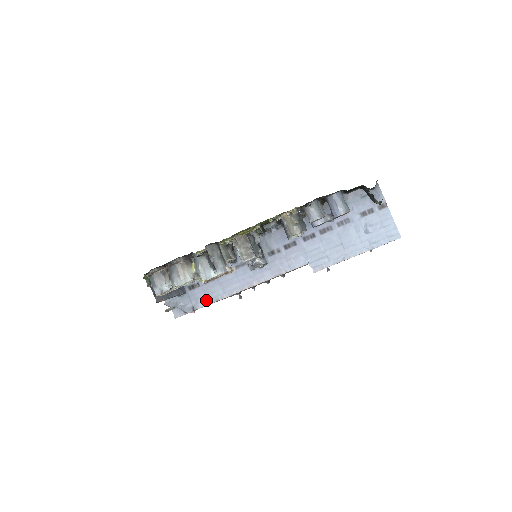
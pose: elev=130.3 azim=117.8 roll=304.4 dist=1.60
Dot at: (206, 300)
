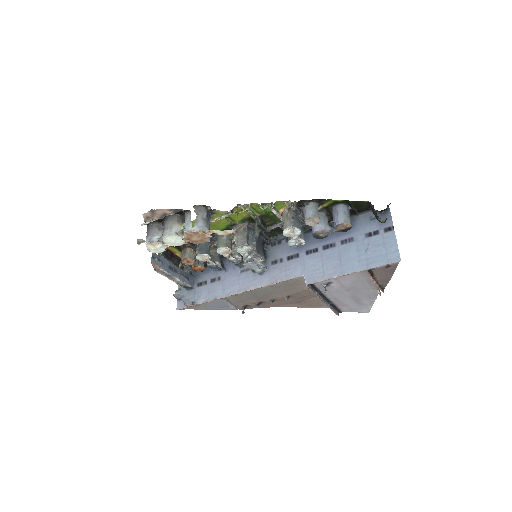
Dot at: (206, 297)
